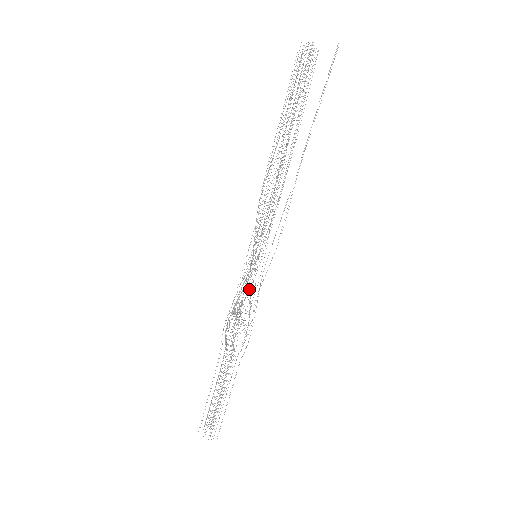
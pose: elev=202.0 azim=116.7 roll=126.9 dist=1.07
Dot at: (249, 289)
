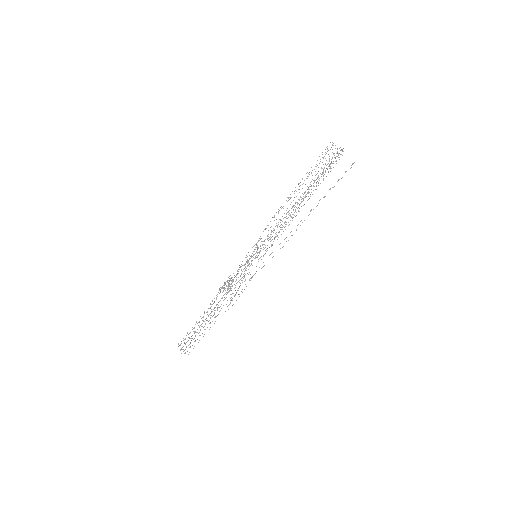
Dot at: occluded
